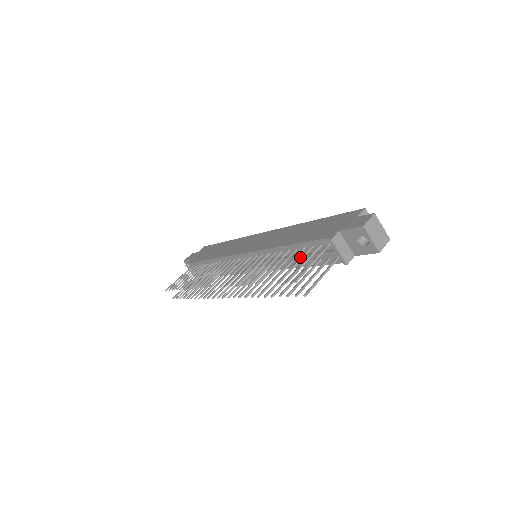
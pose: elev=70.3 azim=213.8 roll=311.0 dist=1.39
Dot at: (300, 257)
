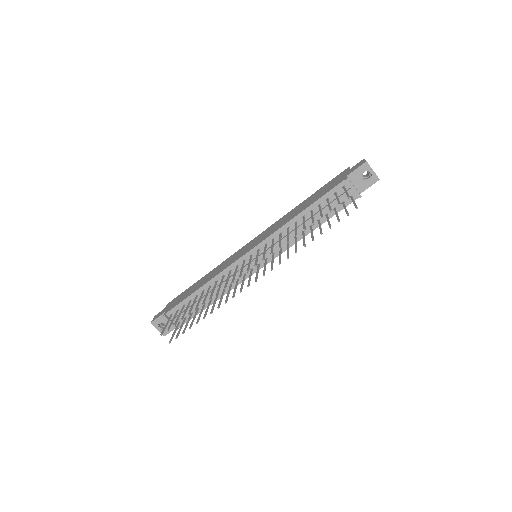
Dot at: (327, 202)
